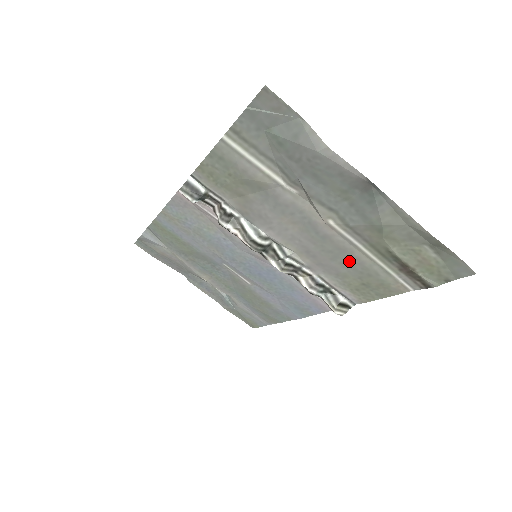
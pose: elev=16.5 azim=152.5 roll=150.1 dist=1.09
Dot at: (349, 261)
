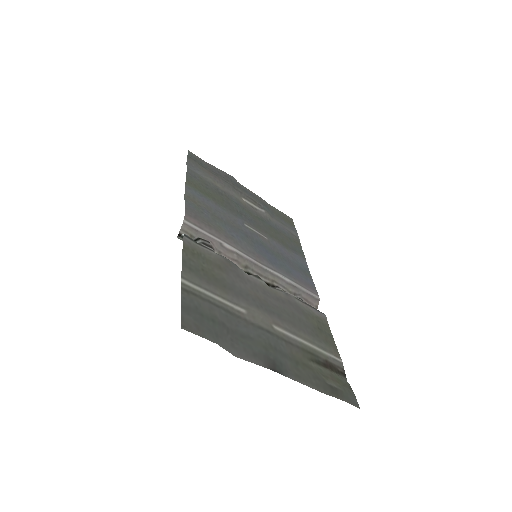
Dot at: (302, 325)
